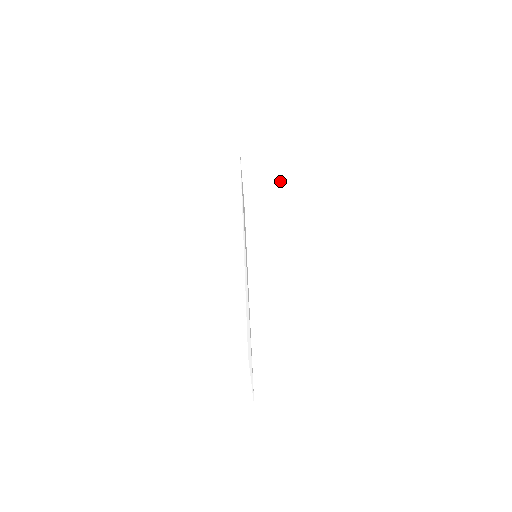
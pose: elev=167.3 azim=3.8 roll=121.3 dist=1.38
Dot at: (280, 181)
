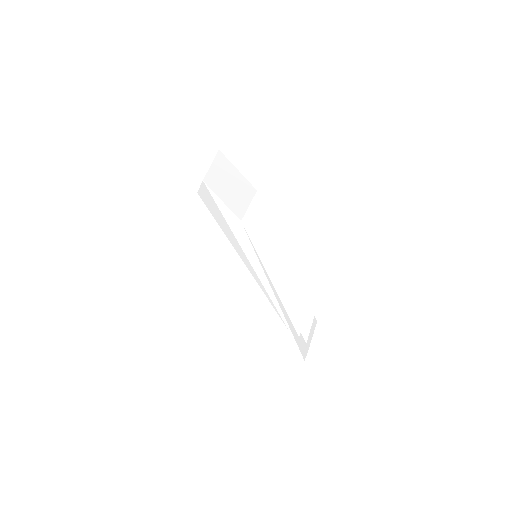
Dot at: (240, 185)
